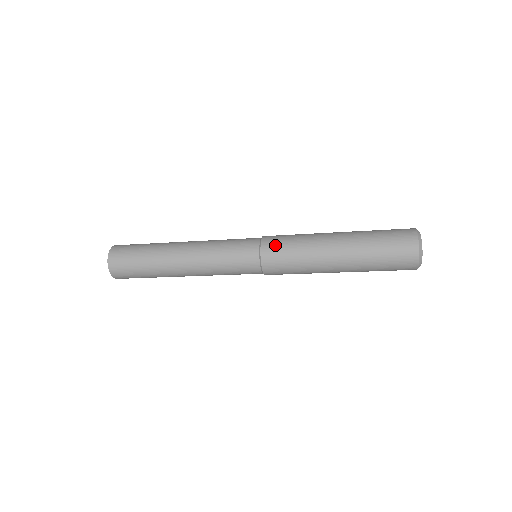
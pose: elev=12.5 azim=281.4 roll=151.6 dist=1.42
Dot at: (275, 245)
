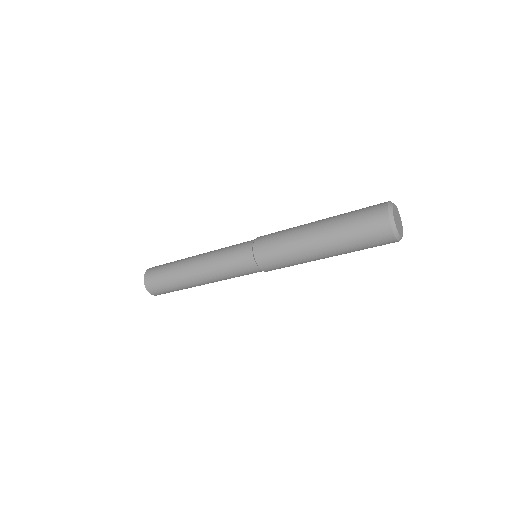
Dot at: (266, 236)
